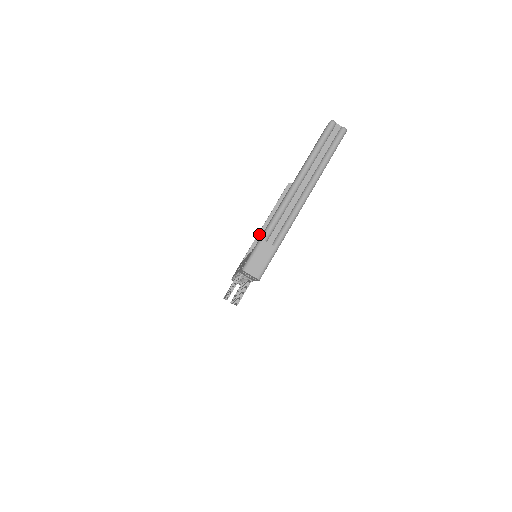
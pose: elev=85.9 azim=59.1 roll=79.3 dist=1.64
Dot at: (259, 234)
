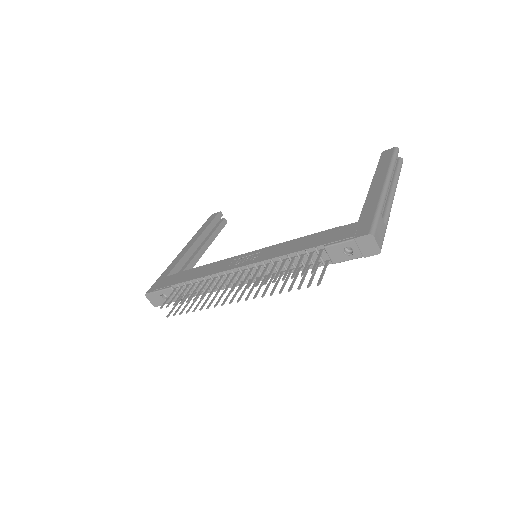
Dot at: (189, 250)
